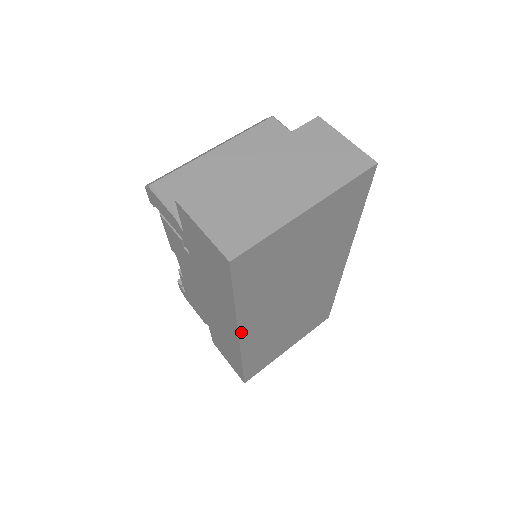
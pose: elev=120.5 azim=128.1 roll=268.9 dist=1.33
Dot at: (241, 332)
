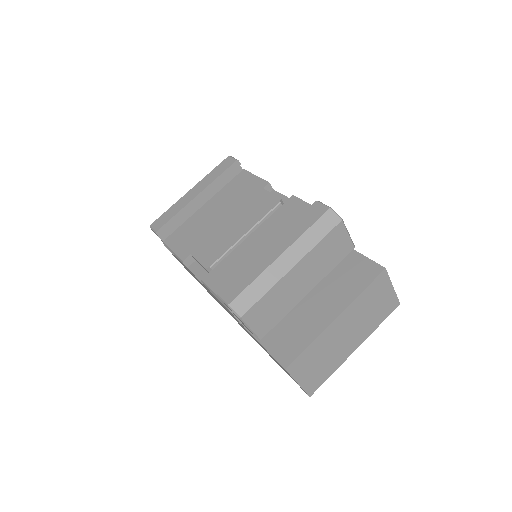
Dot at: occluded
